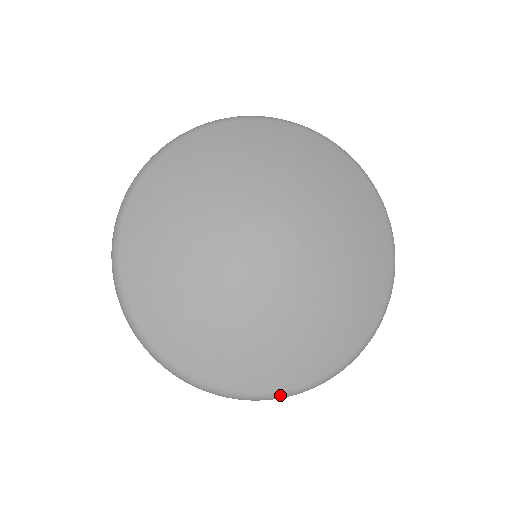
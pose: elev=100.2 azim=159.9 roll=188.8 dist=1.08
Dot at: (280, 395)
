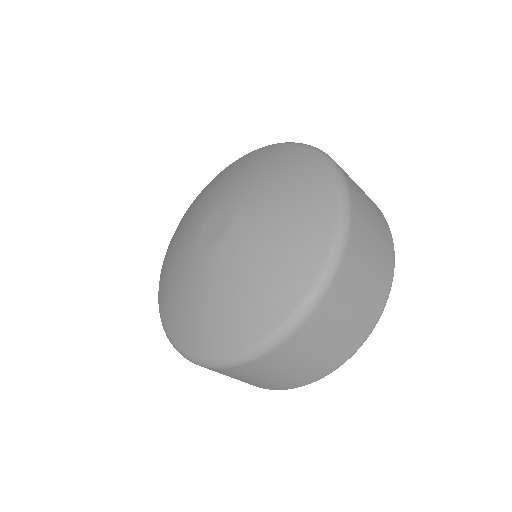
Dot at: (218, 361)
